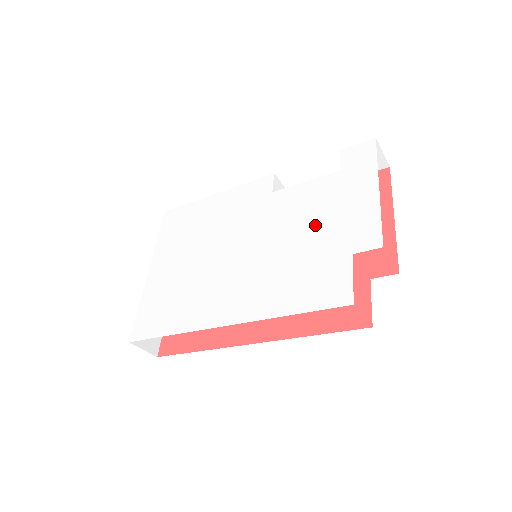
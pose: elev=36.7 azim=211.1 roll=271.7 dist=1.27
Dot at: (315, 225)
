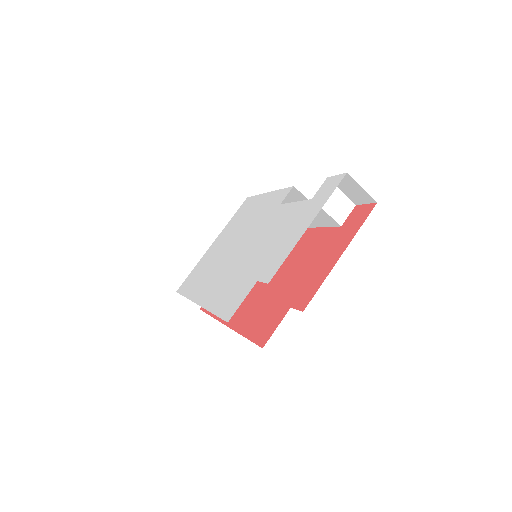
Dot at: (268, 245)
